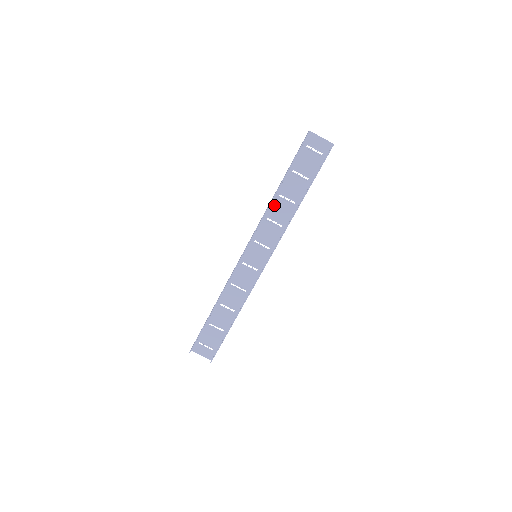
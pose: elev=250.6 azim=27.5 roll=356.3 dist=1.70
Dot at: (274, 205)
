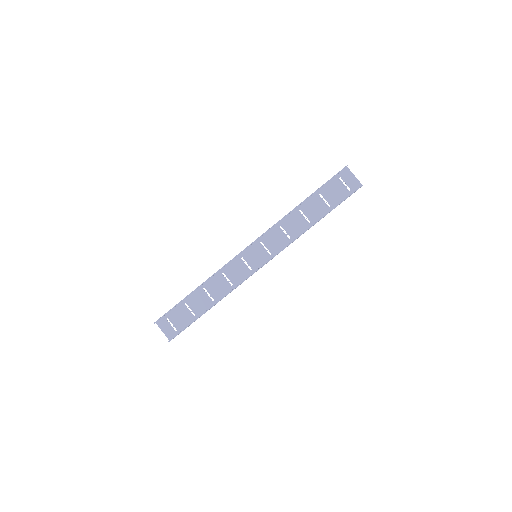
Dot at: (291, 217)
